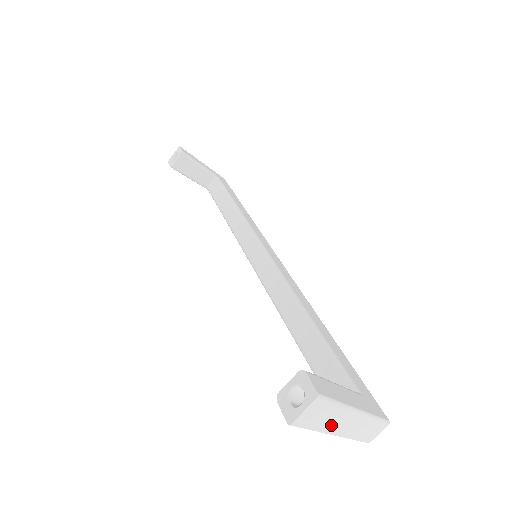
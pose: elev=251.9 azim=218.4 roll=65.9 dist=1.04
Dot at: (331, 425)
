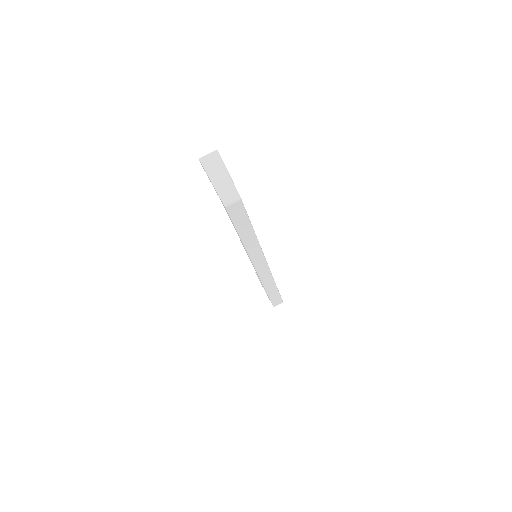
Dot at: (214, 173)
